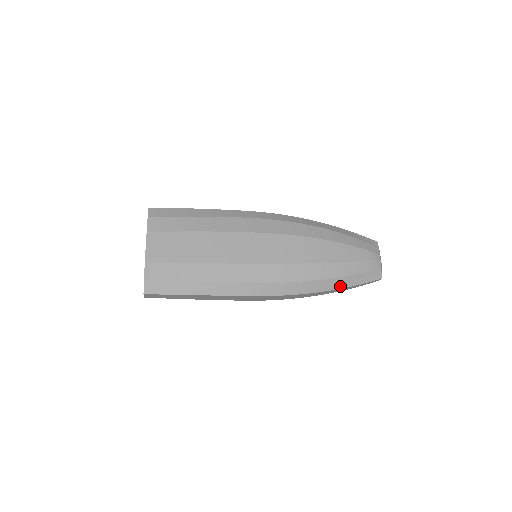
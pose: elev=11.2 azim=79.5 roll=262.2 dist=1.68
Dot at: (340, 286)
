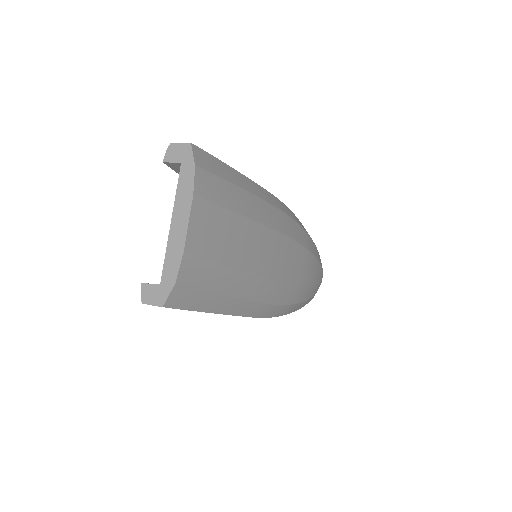
Dot at: occluded
